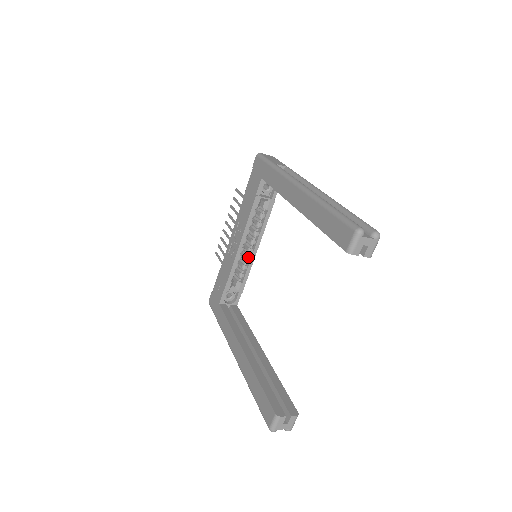
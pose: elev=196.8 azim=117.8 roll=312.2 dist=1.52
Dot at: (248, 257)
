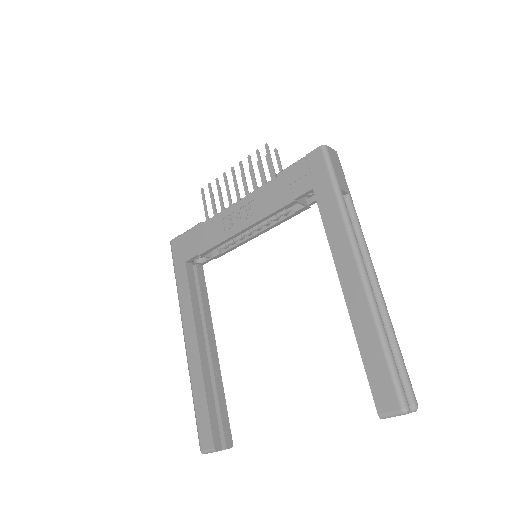
Dot at: (243, 238)
